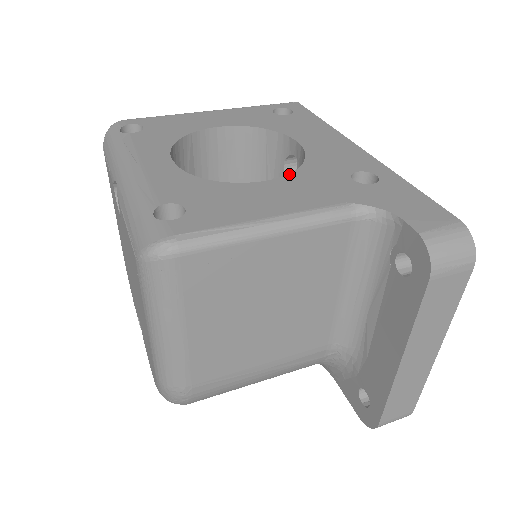
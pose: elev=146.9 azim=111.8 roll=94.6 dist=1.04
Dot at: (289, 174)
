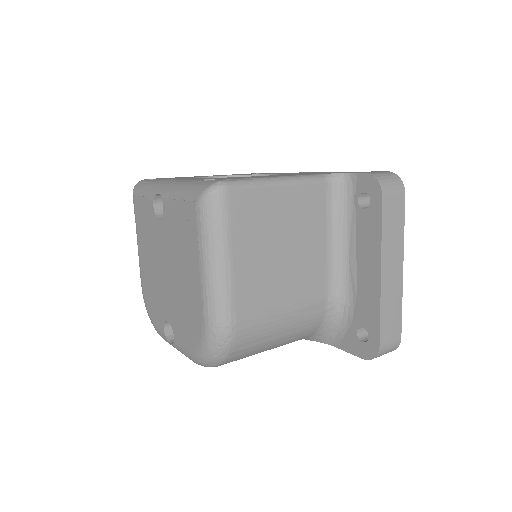
Dot at: occluded
